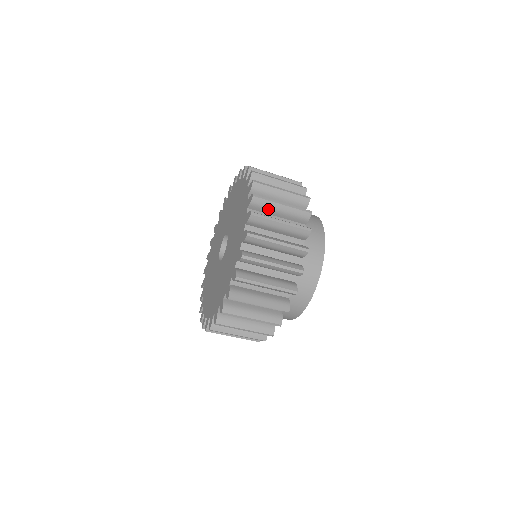
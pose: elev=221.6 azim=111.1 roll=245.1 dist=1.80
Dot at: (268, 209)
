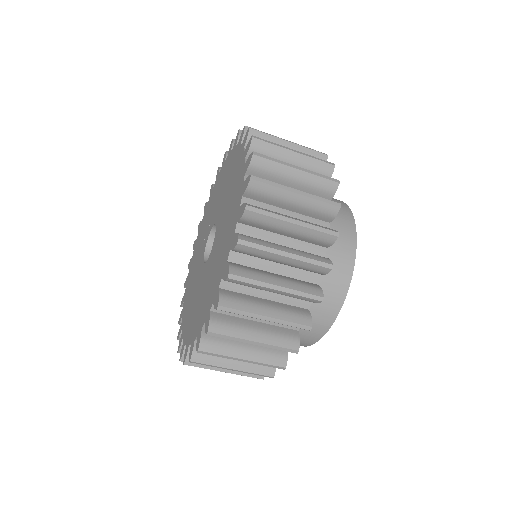
Dot at: occluded
